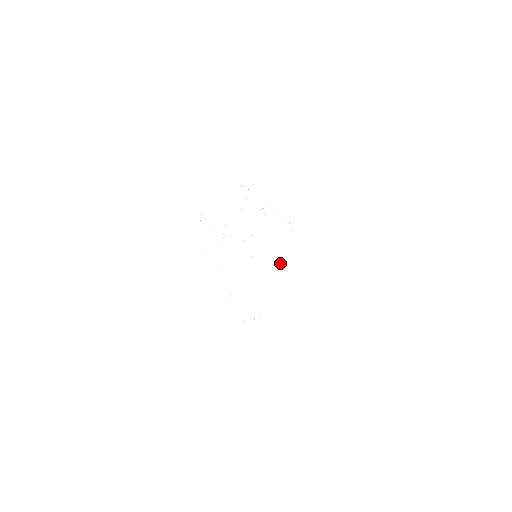
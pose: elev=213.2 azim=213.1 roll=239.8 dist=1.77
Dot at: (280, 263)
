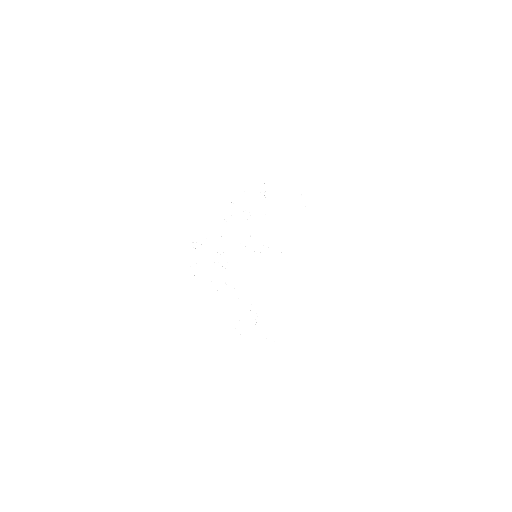
Dot at: (286, 251)
